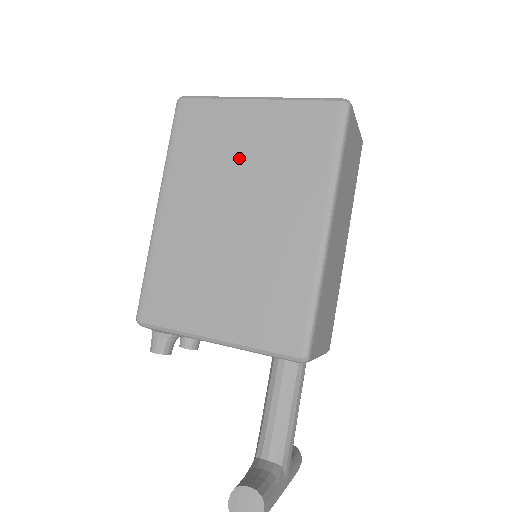
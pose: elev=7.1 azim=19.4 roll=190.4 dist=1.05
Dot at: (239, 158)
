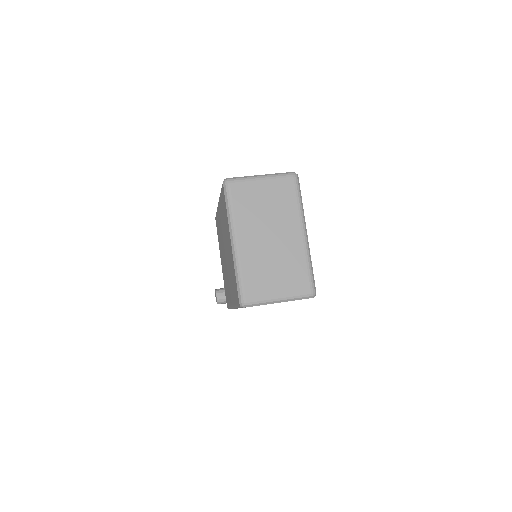
Dot at: (227, 244)
